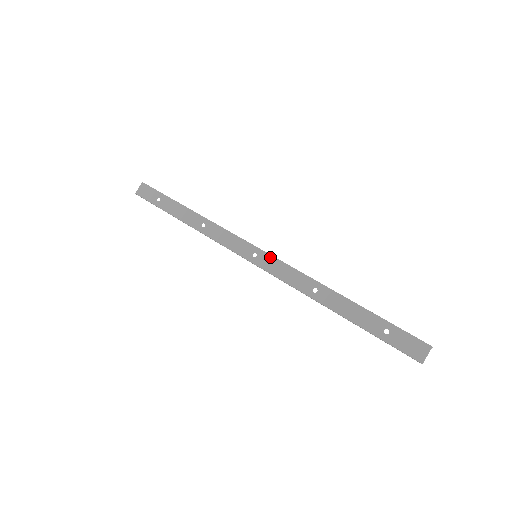
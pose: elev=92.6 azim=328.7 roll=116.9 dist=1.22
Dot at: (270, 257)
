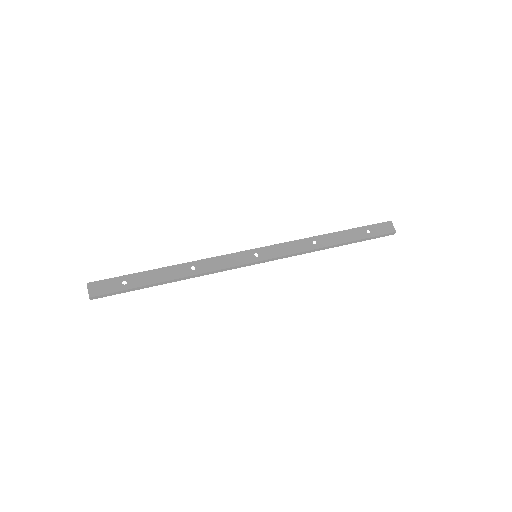
Dot at: (268, 248)
